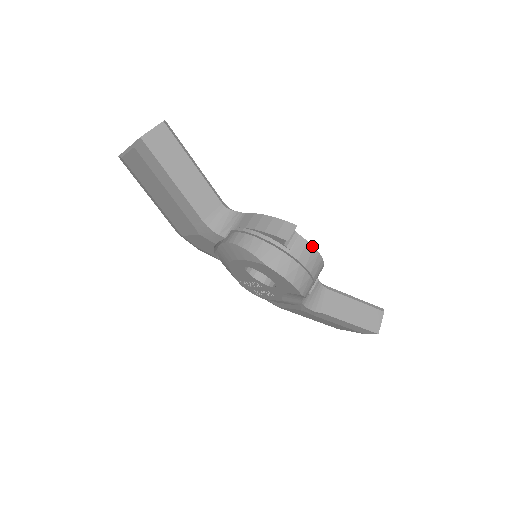
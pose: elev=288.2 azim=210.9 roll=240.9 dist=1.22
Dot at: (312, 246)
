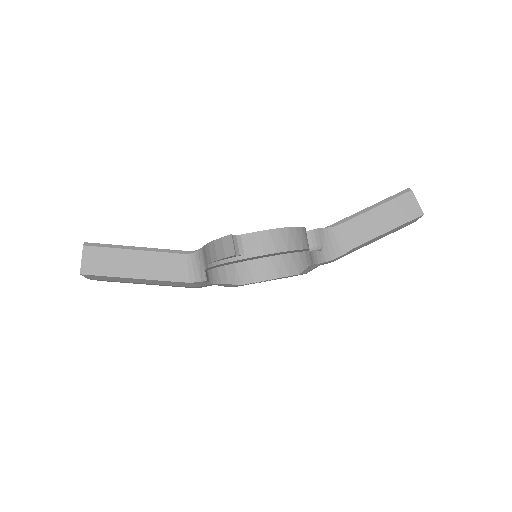
Dot at: (266, 231)
